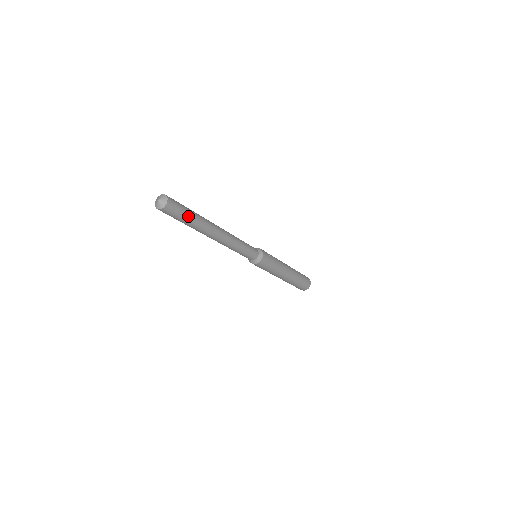
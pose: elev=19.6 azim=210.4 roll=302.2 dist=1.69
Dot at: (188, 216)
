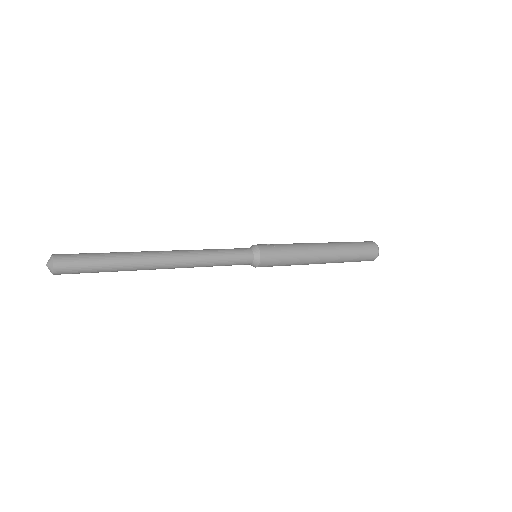
Dot at: (99, 263)
